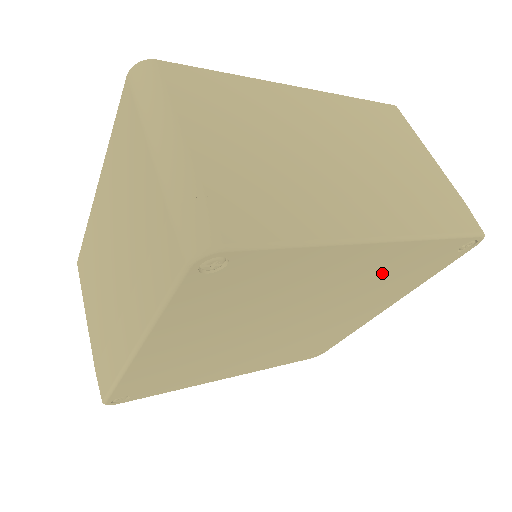
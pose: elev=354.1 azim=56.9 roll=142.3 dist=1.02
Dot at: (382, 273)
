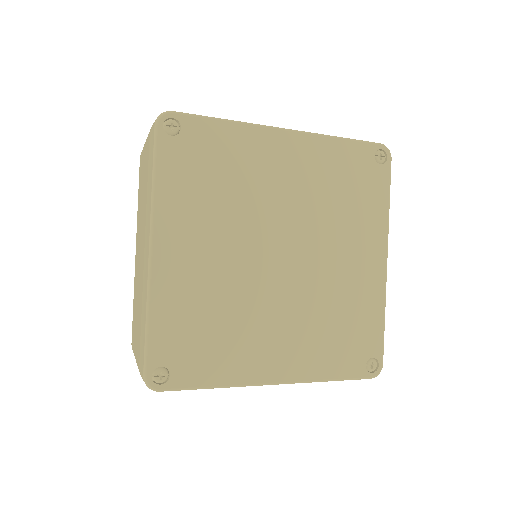
Dot at: (323, 179)
